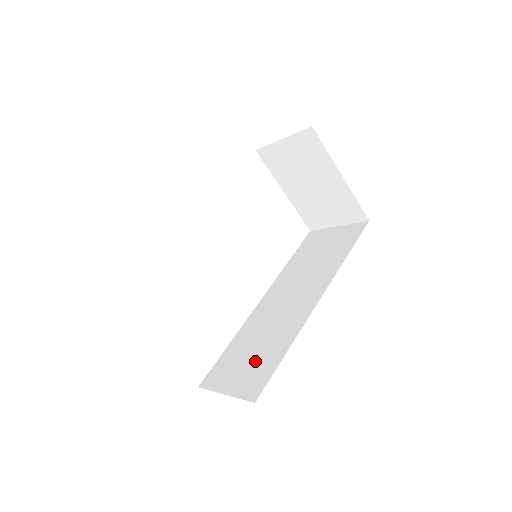
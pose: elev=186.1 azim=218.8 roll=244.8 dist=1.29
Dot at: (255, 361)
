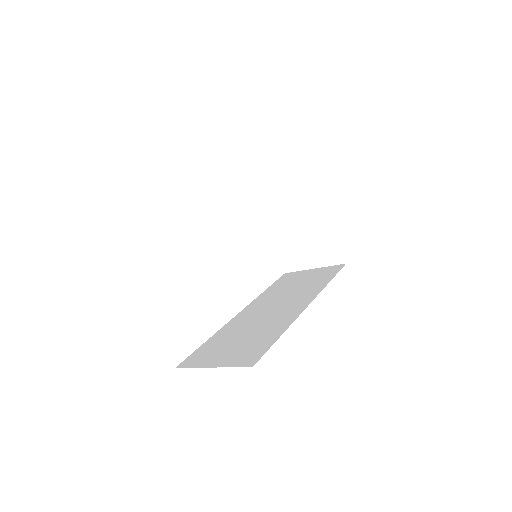
Dot at: (245, 344)
